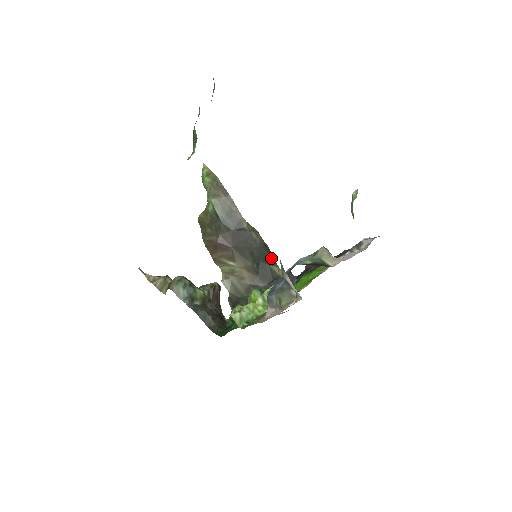
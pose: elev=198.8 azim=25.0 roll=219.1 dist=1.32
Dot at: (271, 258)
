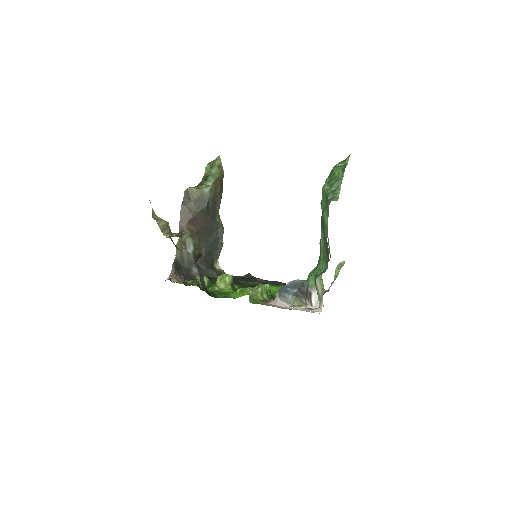
Dot at: (218, 252)
